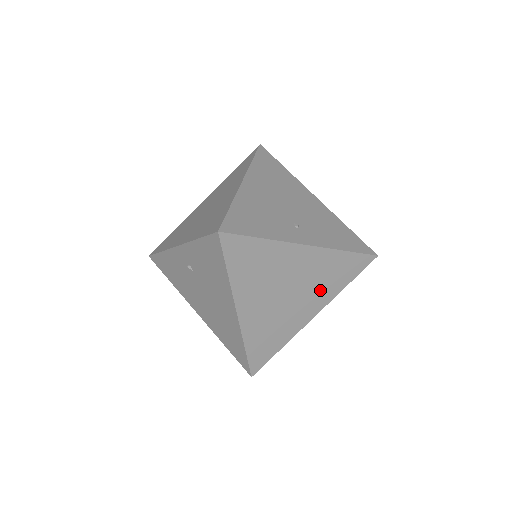
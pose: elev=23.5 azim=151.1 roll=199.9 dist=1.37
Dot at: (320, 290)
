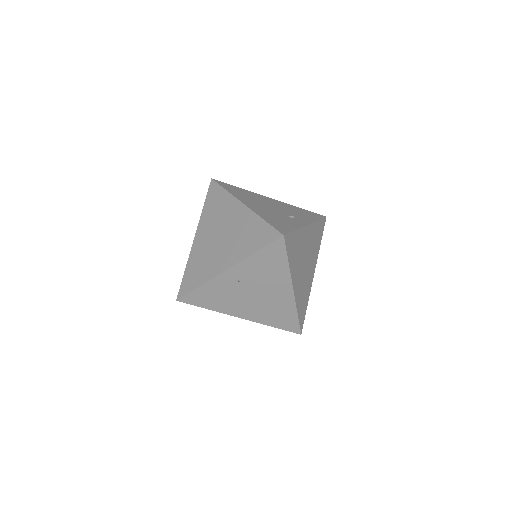
Dot at: (314, 253)
